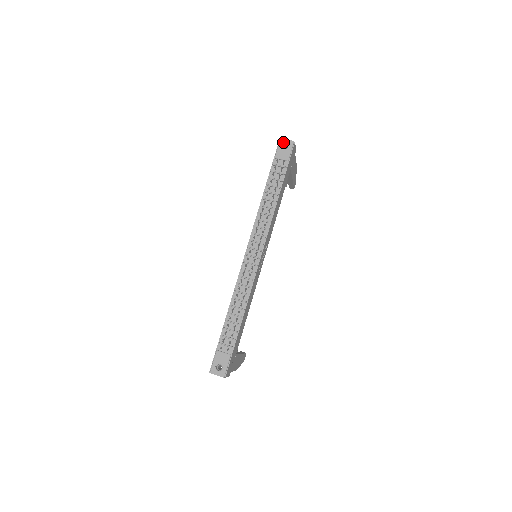
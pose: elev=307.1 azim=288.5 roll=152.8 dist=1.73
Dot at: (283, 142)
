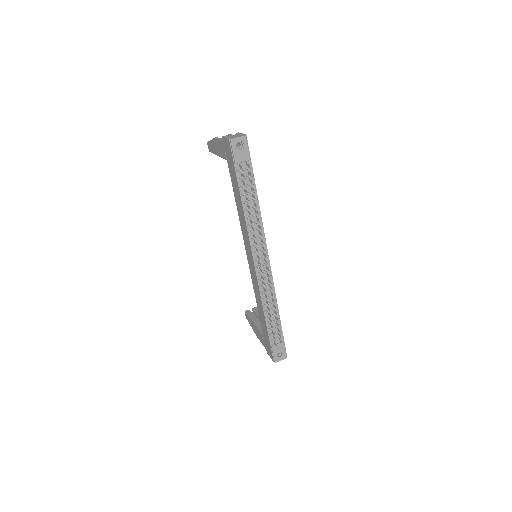
Dot at: (235, 142)
